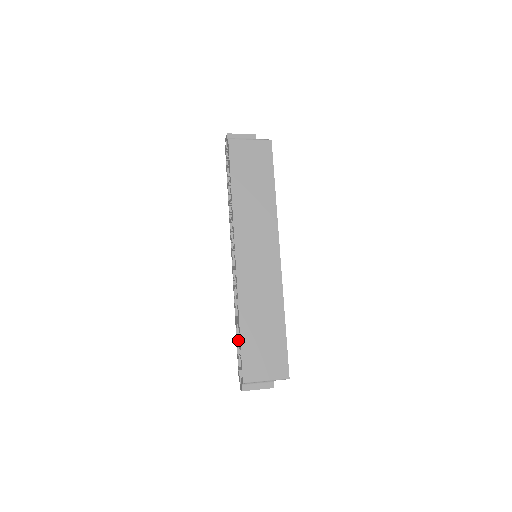
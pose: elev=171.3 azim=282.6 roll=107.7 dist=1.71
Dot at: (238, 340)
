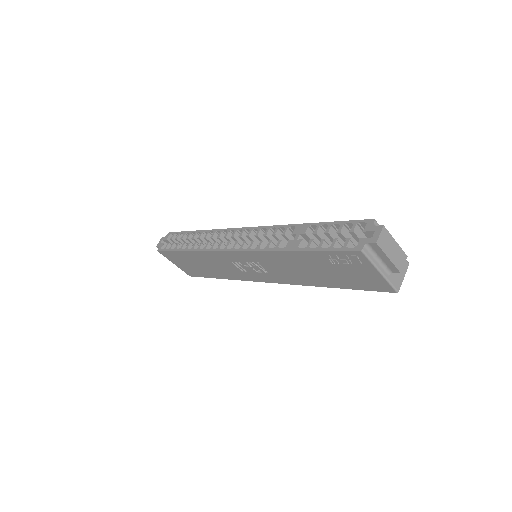
Dot at: (312, 249)
